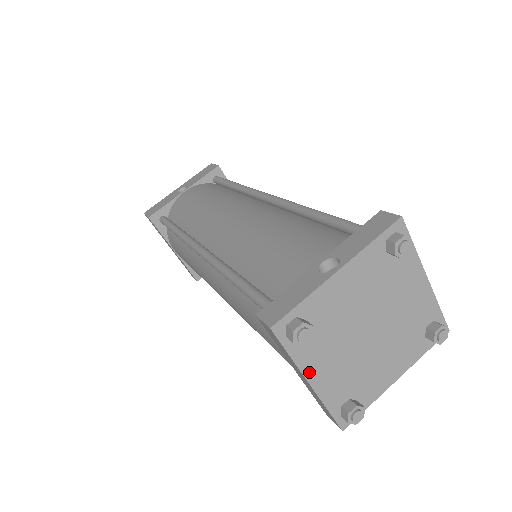
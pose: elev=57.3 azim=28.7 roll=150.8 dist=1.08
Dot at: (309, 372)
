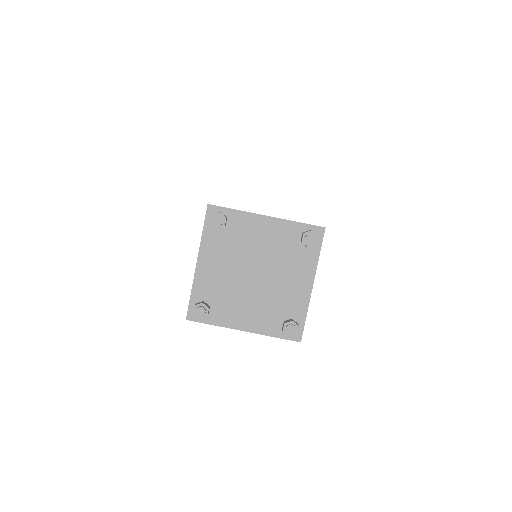
Dot at: (236, 325)
